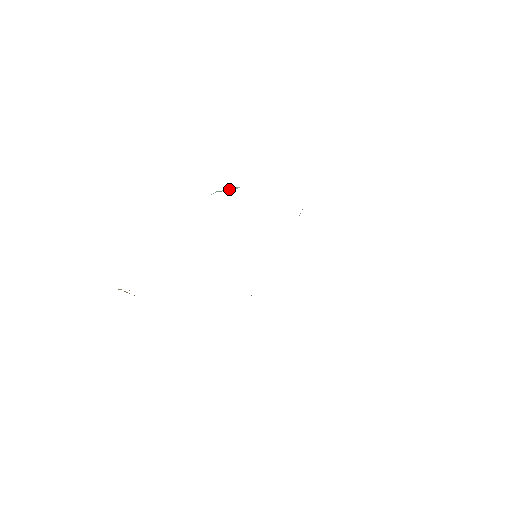
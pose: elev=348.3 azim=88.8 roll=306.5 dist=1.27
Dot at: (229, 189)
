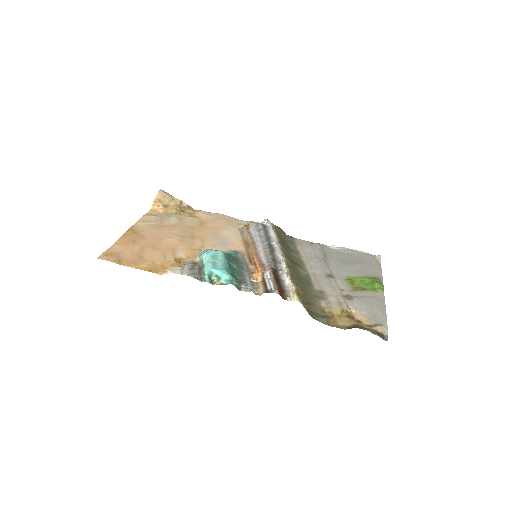
Dot at: (220, 273)
